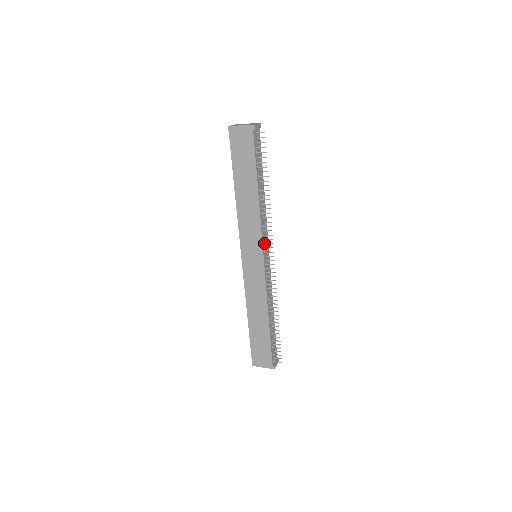
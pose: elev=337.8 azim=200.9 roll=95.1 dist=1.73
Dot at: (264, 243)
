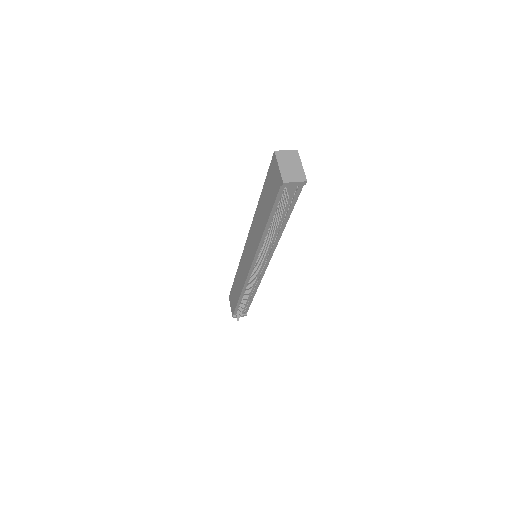
Dot at: (257, 260)
